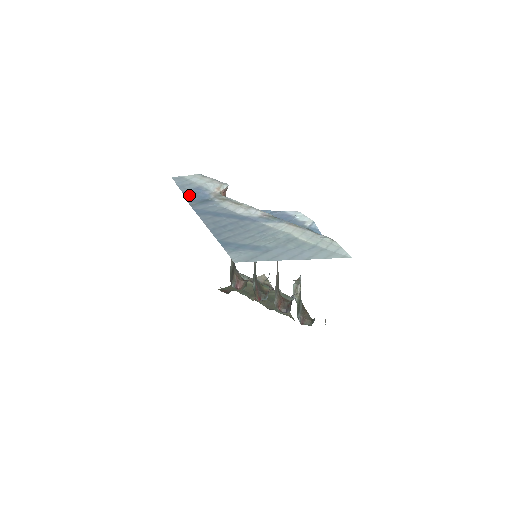
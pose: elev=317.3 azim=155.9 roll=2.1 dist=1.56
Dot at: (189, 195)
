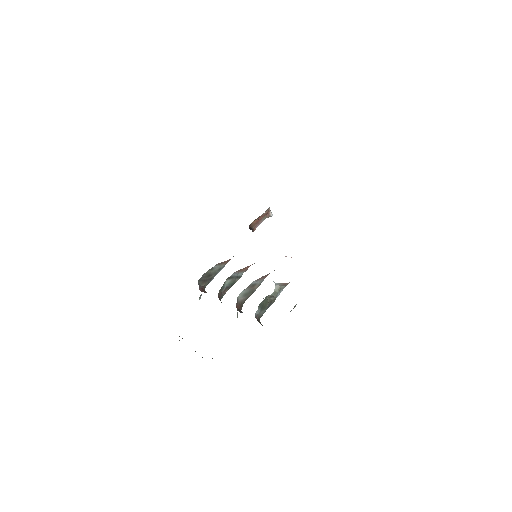
Dot at: occluded
